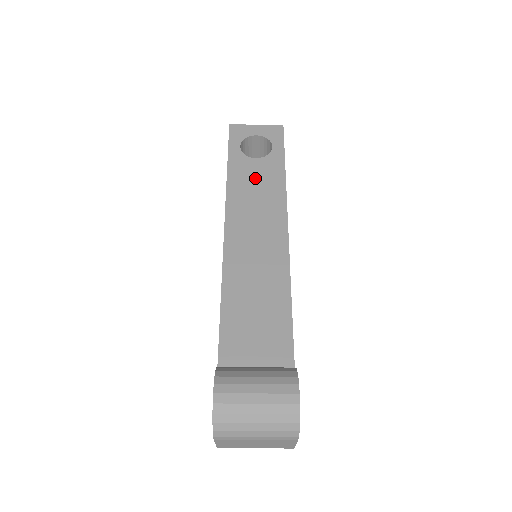
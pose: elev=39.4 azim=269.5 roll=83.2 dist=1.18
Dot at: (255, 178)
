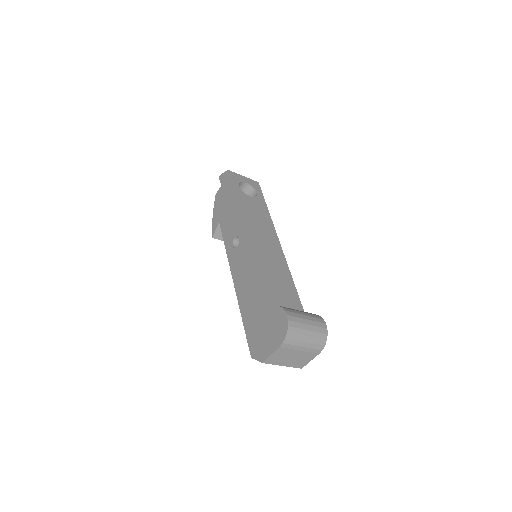
Dot at: (253, 208)
